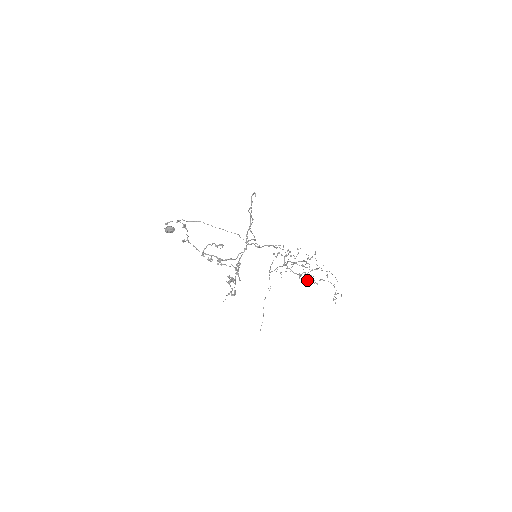
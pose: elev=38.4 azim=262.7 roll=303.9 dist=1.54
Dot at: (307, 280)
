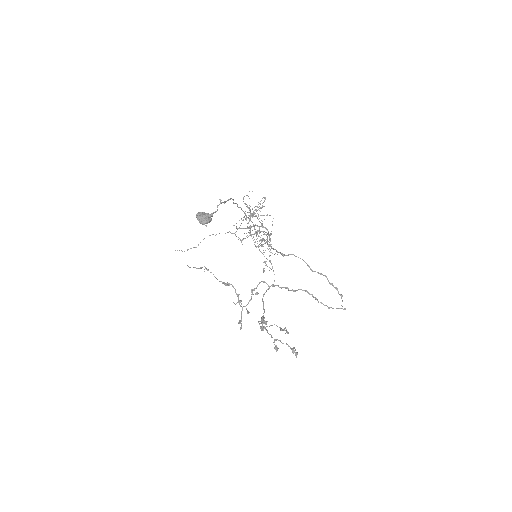
Dot at: occluded
